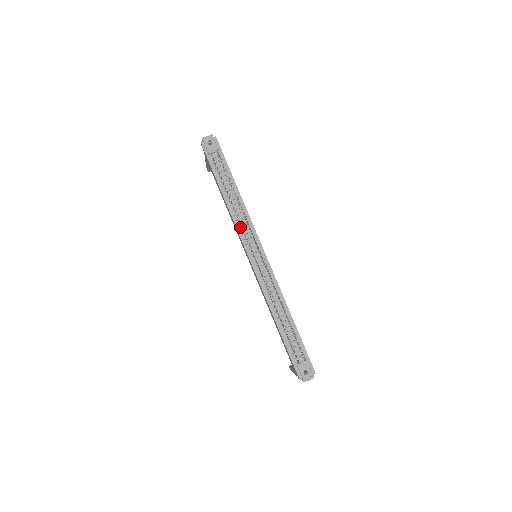
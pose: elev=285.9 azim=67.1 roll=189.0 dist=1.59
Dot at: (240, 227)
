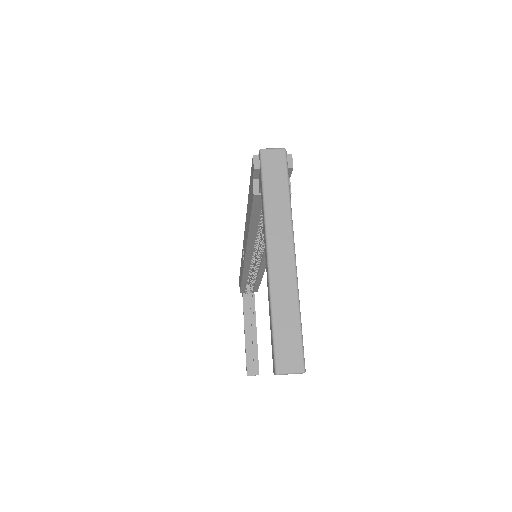
Dot at: occluded
